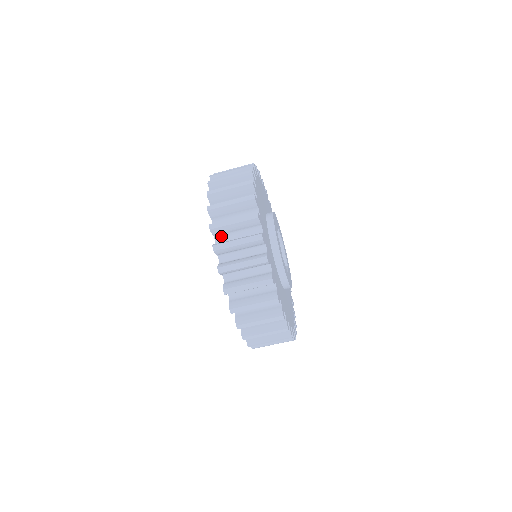
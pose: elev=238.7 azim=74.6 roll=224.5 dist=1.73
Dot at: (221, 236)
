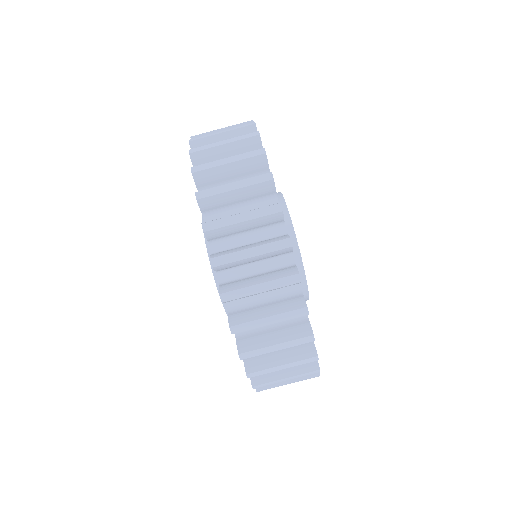
Dot at: occluded
